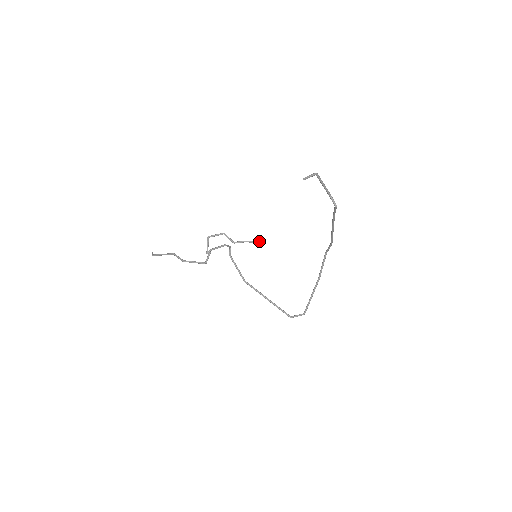
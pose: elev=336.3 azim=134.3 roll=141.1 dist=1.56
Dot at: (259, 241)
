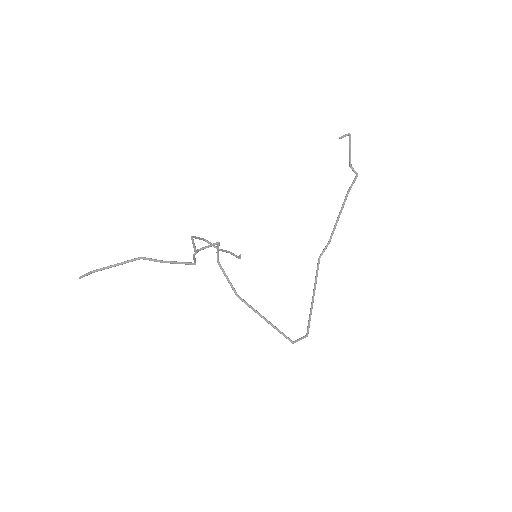
Dot at: (240, 256)
